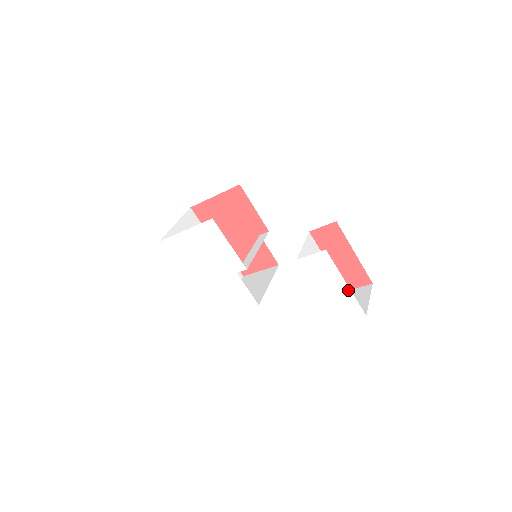
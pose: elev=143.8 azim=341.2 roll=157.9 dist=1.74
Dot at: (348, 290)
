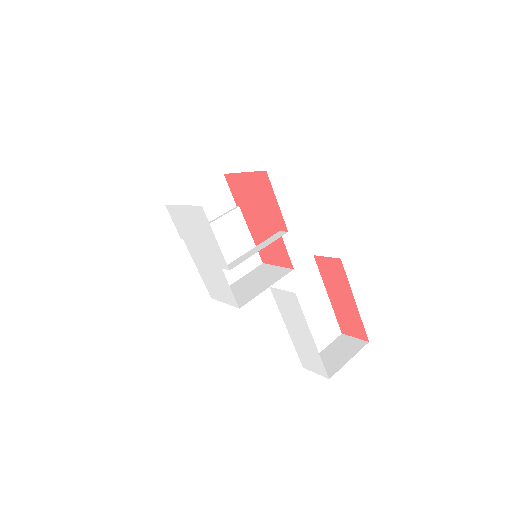
Dot at: (314, 344)
